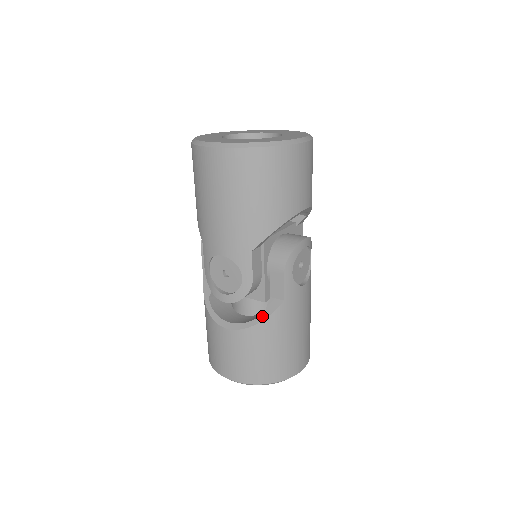
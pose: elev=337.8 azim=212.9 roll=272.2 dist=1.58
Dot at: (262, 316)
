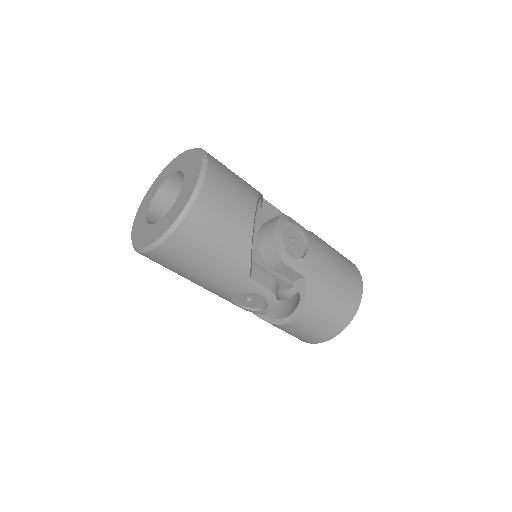
Dot at: (301, 299)
